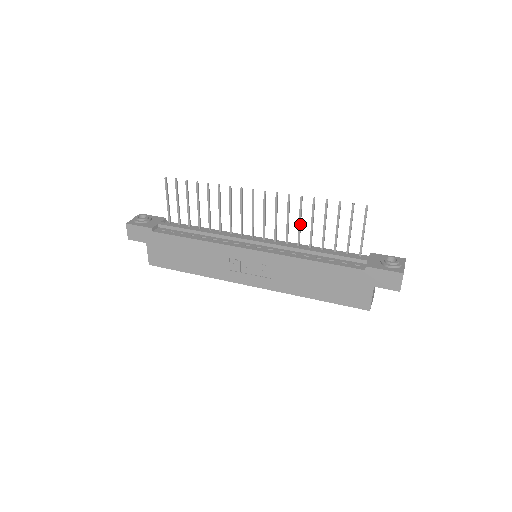
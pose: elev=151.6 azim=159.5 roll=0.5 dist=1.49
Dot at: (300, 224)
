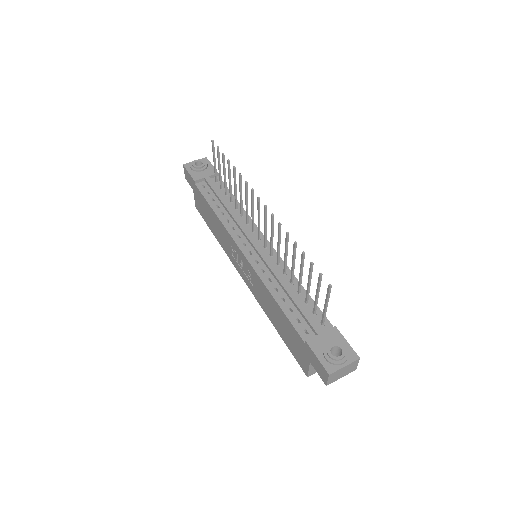
Dot at: (285, 256)
